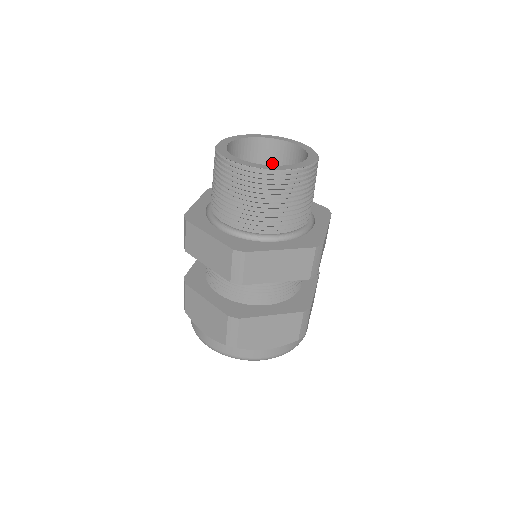
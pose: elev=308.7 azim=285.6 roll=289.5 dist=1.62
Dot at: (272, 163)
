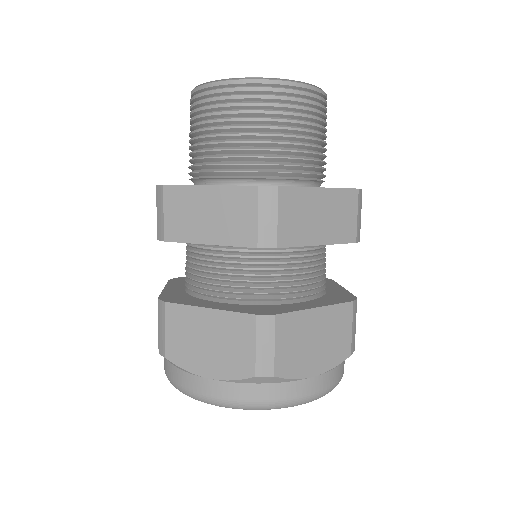
Dot at: occluded
